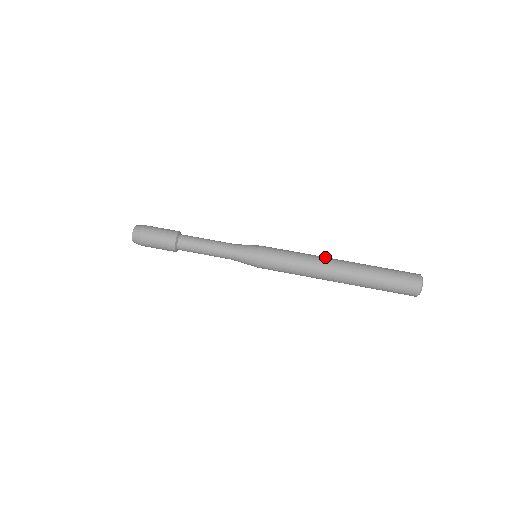
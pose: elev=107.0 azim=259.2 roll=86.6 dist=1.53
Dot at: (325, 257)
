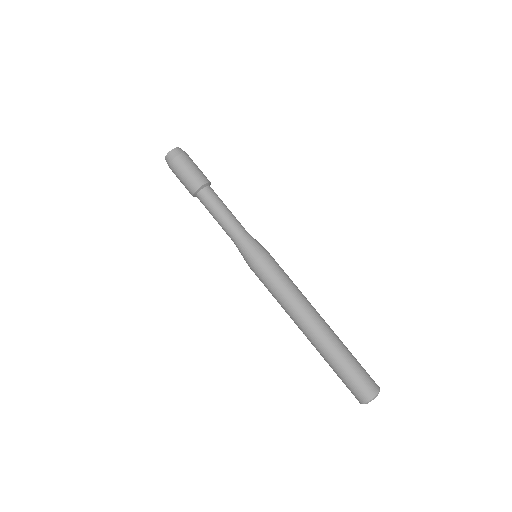
Dot at: (312, 306)
